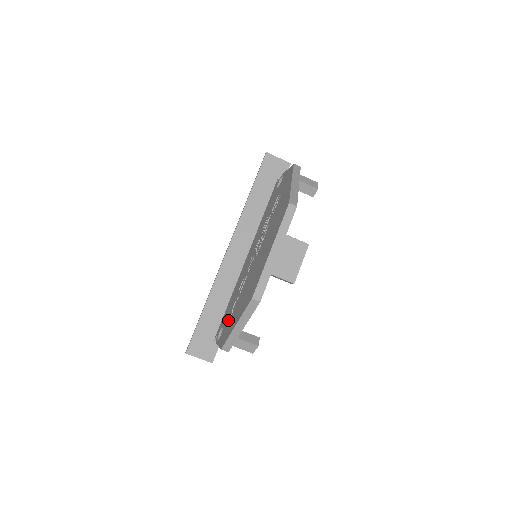
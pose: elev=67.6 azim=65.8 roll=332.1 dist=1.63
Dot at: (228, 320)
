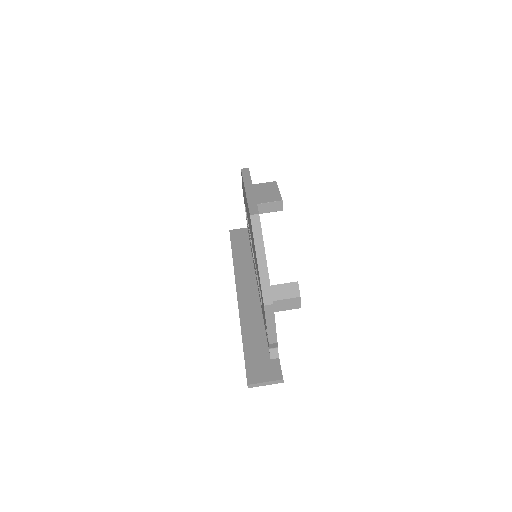
Dot at: (262, 303)
